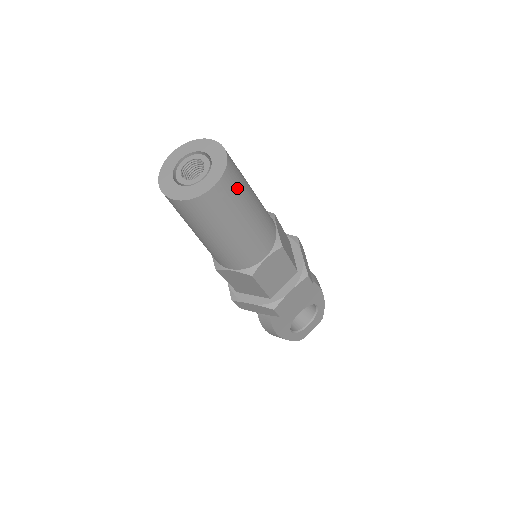
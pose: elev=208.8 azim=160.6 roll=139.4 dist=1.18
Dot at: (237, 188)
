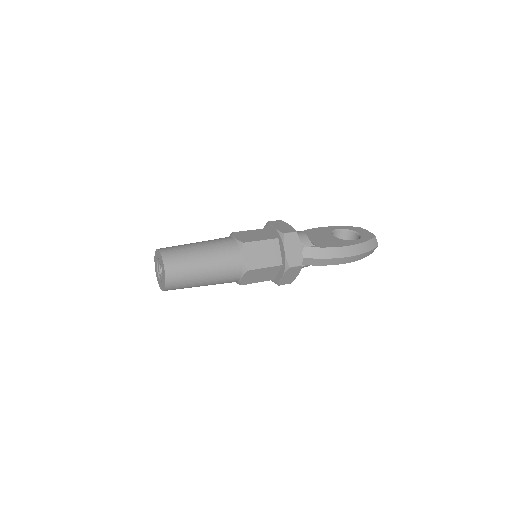
Dot at: occluded
